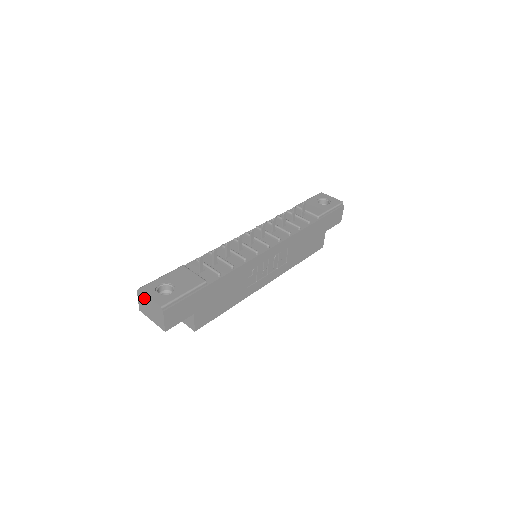
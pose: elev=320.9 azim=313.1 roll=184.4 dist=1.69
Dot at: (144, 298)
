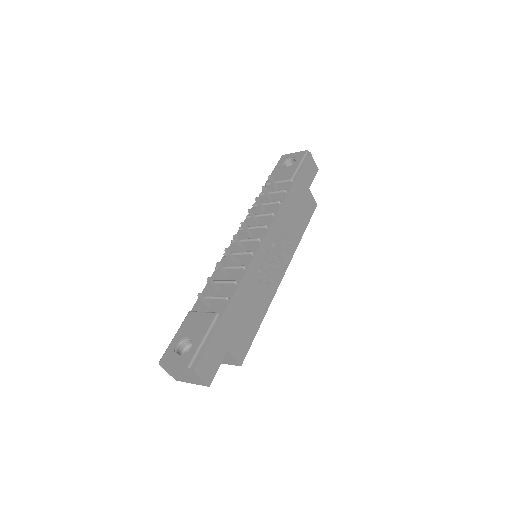
Dot at: (169, 368)
